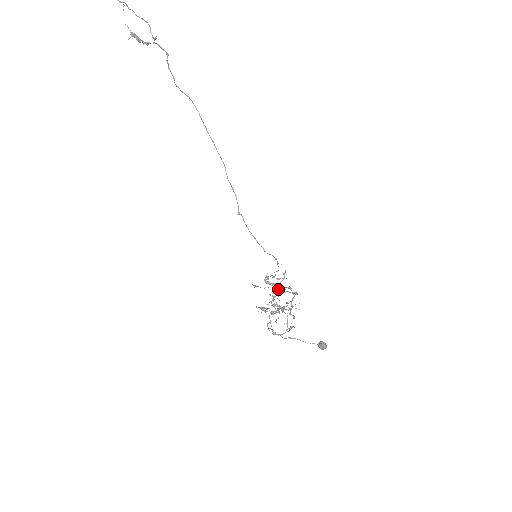
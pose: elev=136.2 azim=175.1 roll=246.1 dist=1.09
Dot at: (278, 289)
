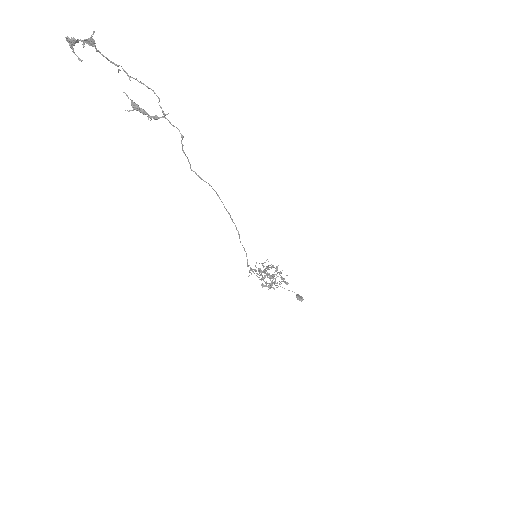
Dot at: occluded
